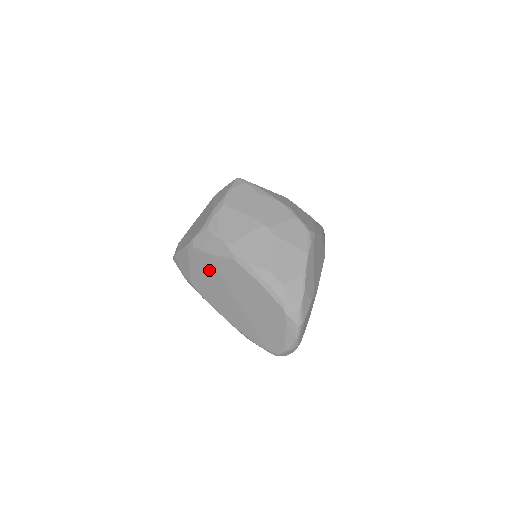
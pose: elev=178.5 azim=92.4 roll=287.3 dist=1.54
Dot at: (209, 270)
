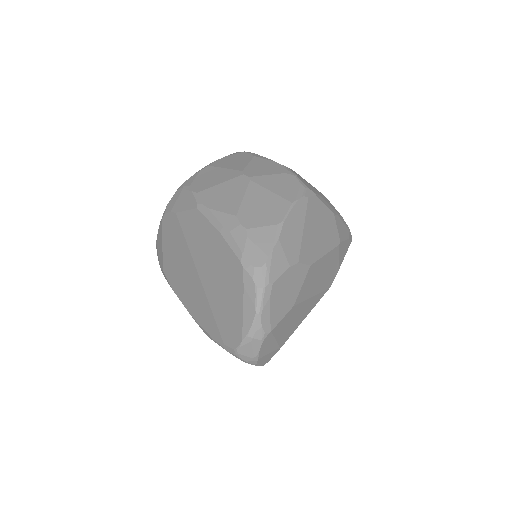
Dot at: (176, 238)
